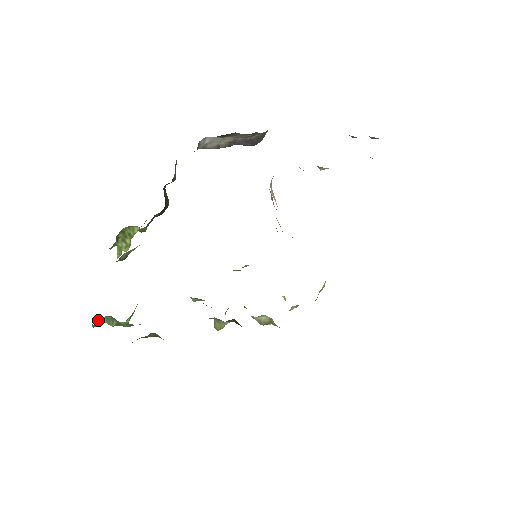
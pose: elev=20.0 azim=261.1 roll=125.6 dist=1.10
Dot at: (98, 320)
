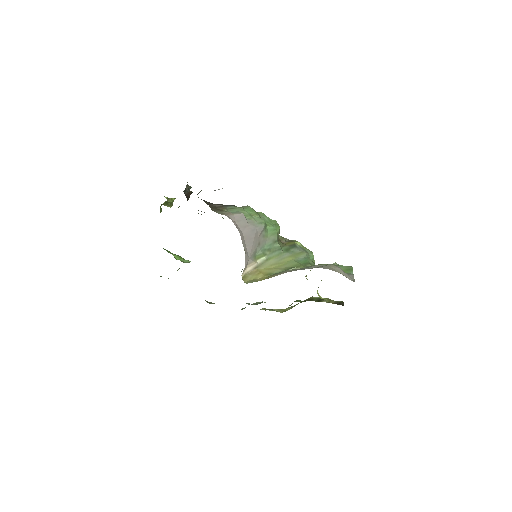
Dot at: occluded
